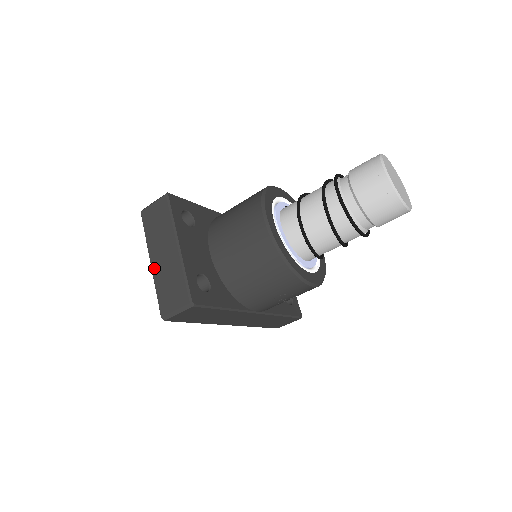
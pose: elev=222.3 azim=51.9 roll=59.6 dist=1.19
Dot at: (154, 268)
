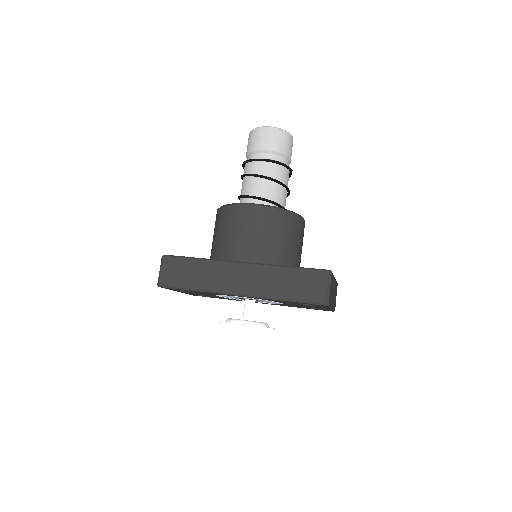
Dot at: occluded
